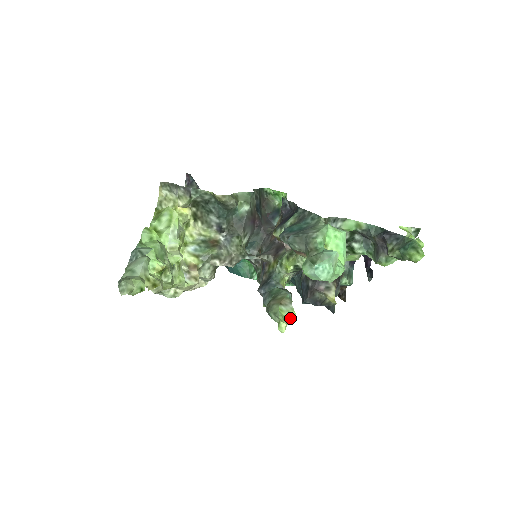
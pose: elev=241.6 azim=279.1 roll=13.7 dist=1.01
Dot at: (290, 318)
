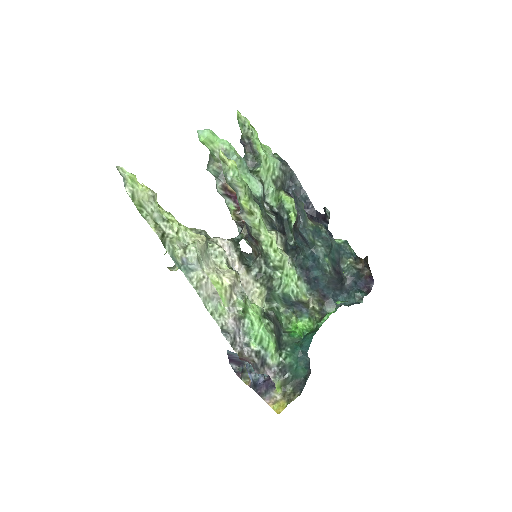
Dot at: (229, 160)
